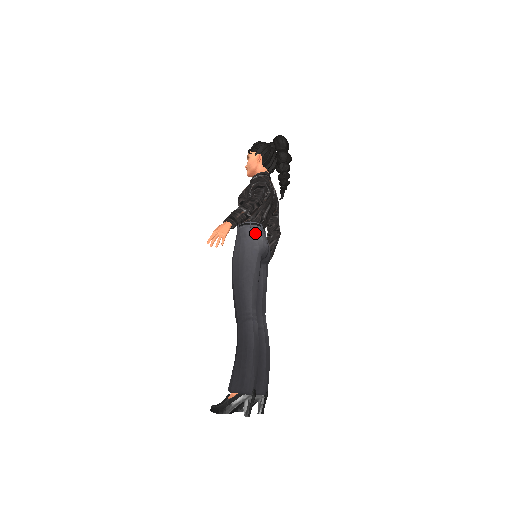
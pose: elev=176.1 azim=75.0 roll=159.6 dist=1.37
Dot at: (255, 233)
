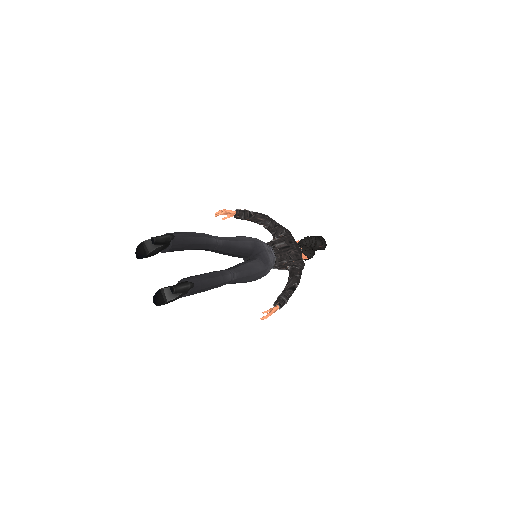
Dot at: occluded
